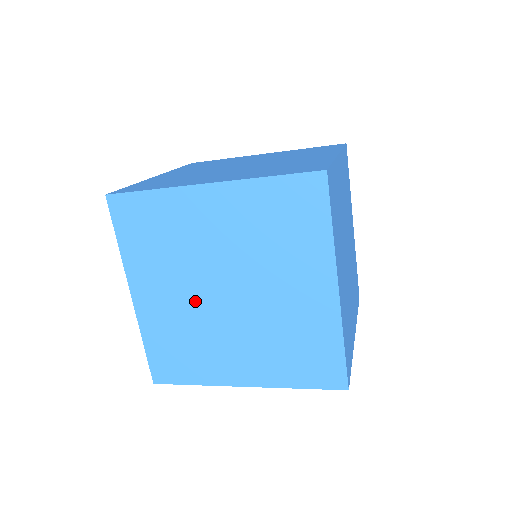
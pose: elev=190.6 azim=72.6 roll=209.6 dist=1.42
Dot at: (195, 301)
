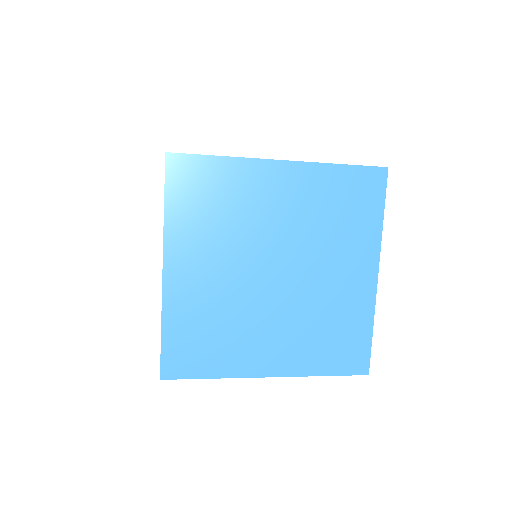
Dot at: (238, 280)
